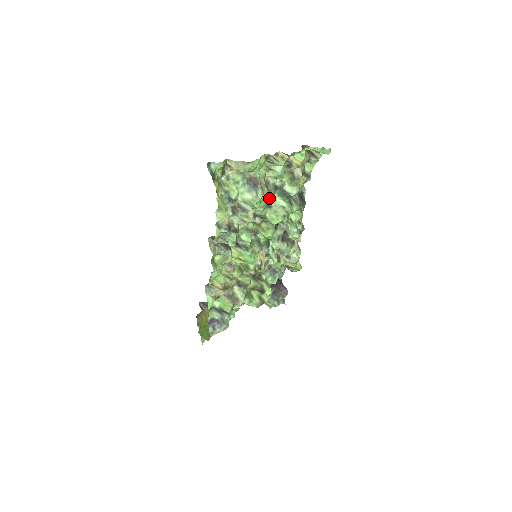
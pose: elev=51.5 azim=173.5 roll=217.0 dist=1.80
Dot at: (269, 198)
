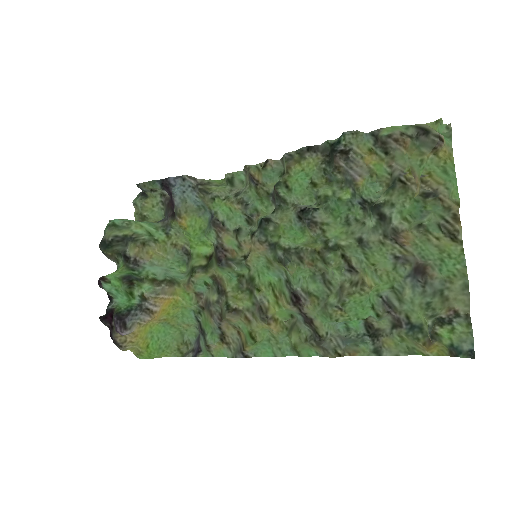
Dot at: (377, 241)
